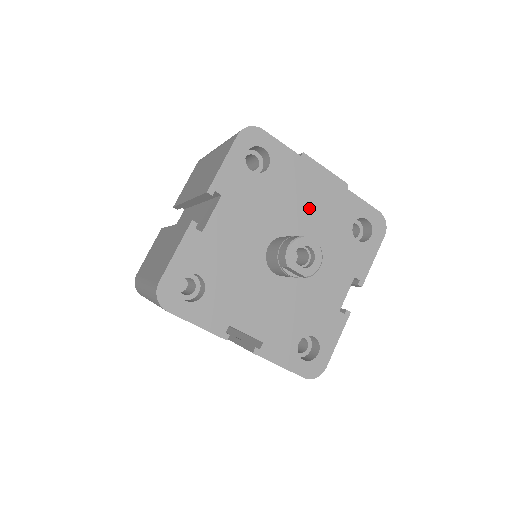
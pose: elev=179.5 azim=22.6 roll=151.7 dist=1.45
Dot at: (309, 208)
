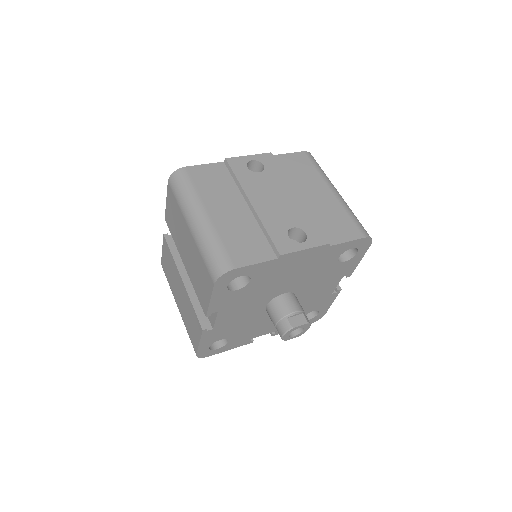
Dot at: (295, 275)
